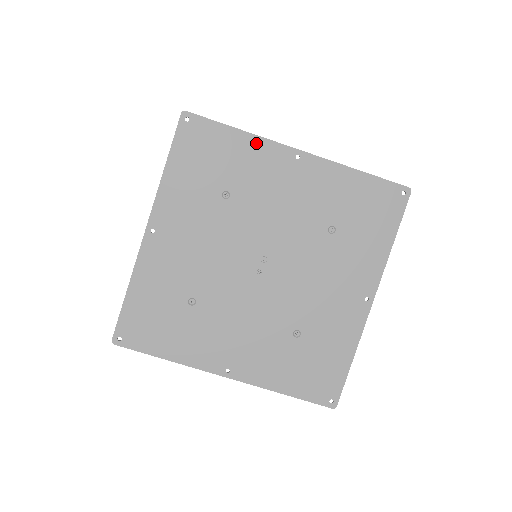
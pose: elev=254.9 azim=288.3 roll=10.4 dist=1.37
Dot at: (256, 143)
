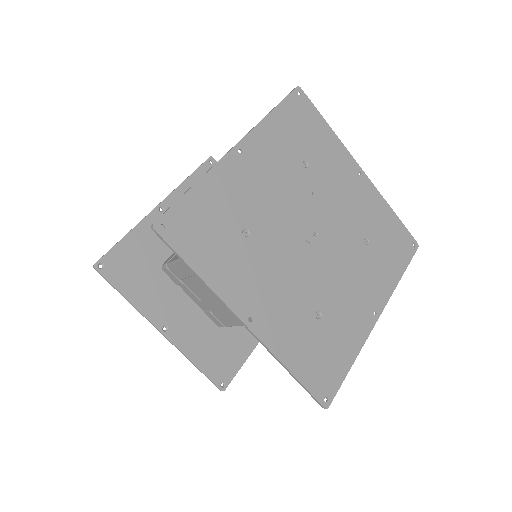
Dot at: (338, 144)
